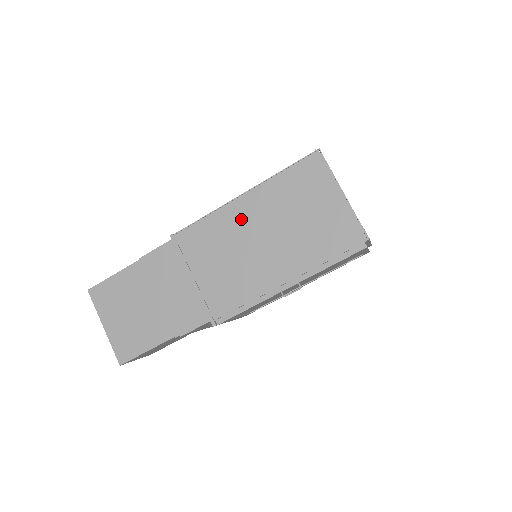
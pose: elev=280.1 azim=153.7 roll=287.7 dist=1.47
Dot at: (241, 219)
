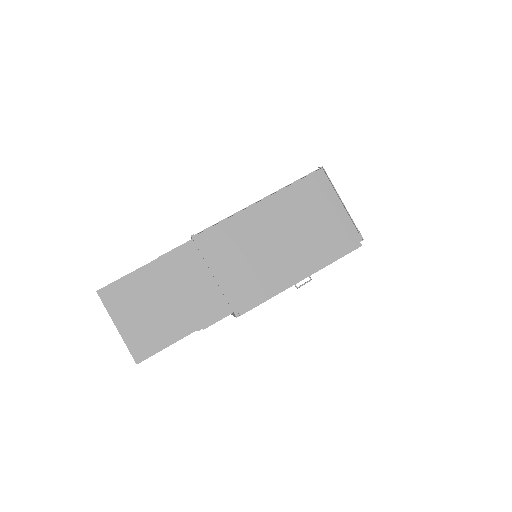
Dot at: (259, 222)
